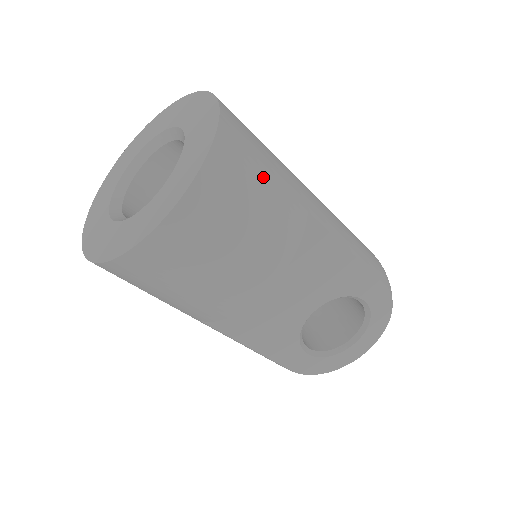
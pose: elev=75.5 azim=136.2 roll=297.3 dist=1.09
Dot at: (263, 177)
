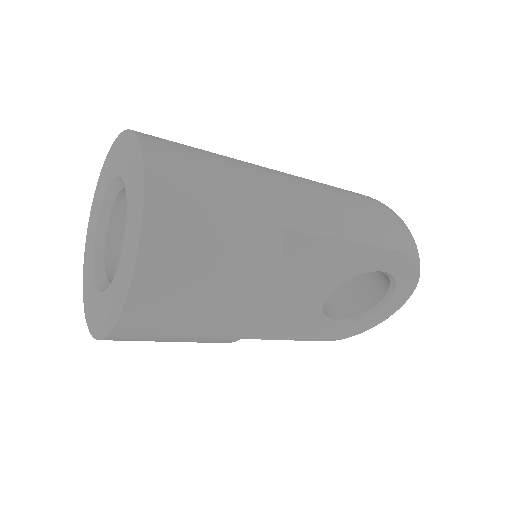
Dot at: (215, 225)
